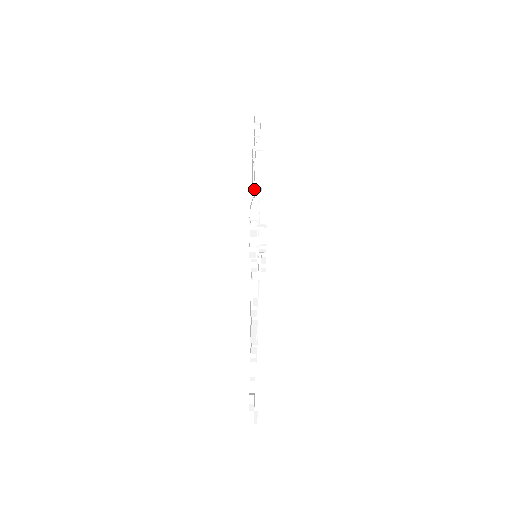
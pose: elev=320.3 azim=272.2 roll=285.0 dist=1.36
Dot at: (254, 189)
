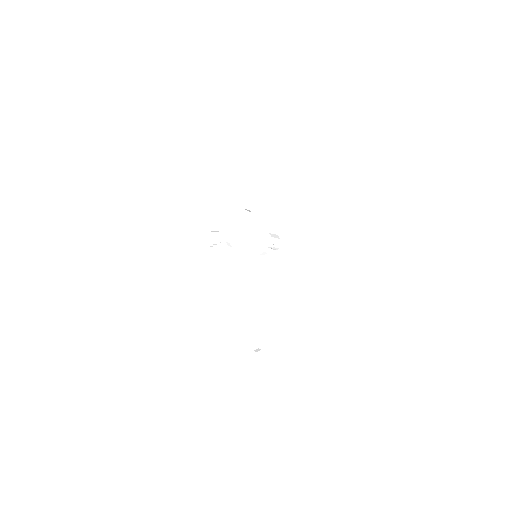
Dot at: (210, 226)
